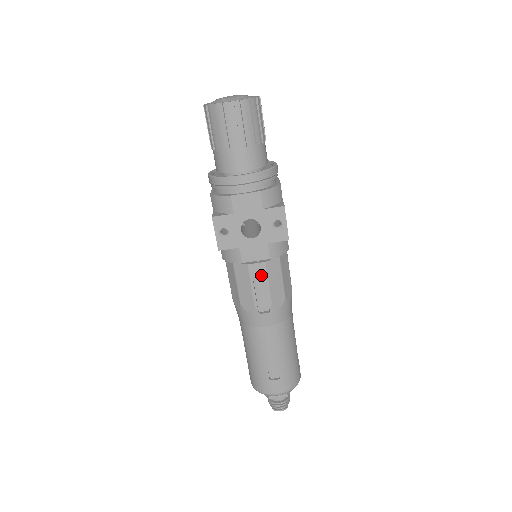
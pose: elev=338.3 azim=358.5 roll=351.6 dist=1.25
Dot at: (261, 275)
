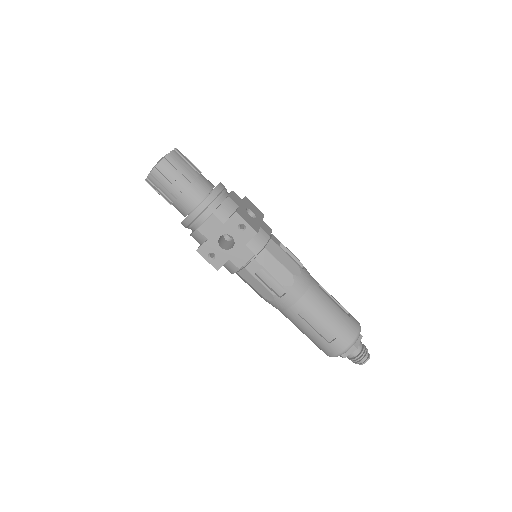
Dot at: (261, 269)
